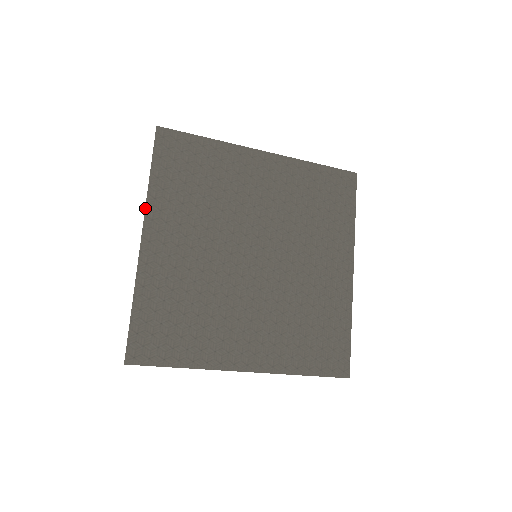
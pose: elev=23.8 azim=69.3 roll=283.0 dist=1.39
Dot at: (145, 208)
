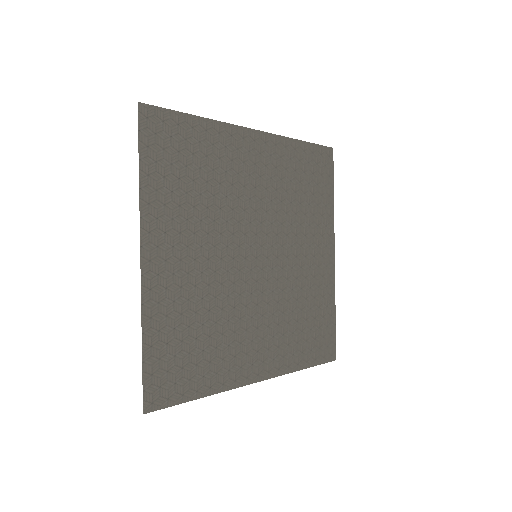
Dot at: occluded
